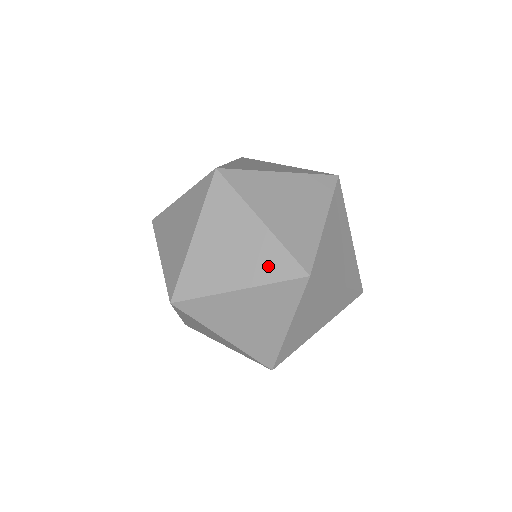
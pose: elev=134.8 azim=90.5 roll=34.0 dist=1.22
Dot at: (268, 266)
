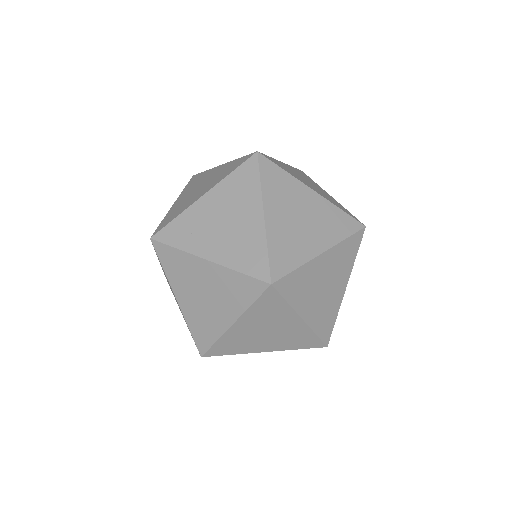
Dot at: occluded
